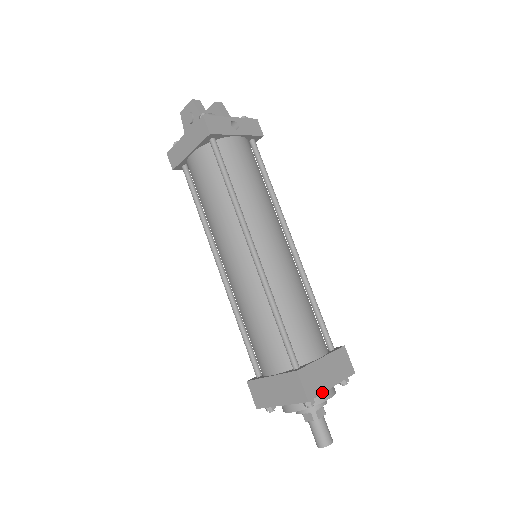
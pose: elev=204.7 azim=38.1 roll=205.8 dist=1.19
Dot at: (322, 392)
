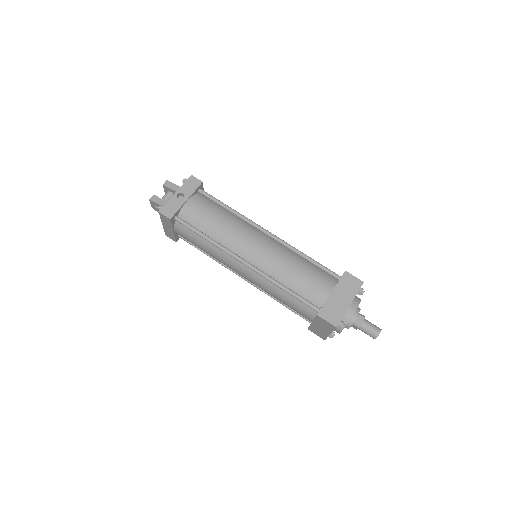
Dot at: (343, 314)
